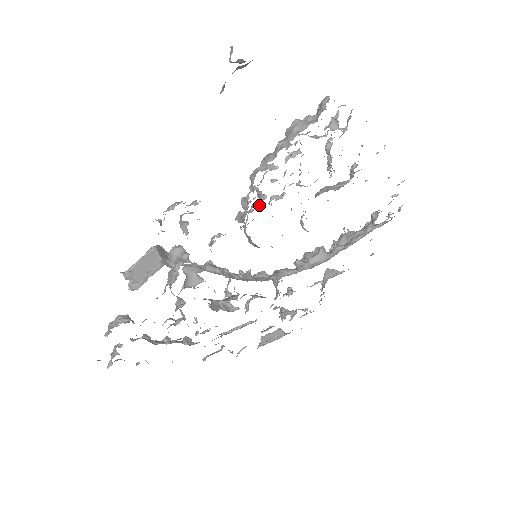
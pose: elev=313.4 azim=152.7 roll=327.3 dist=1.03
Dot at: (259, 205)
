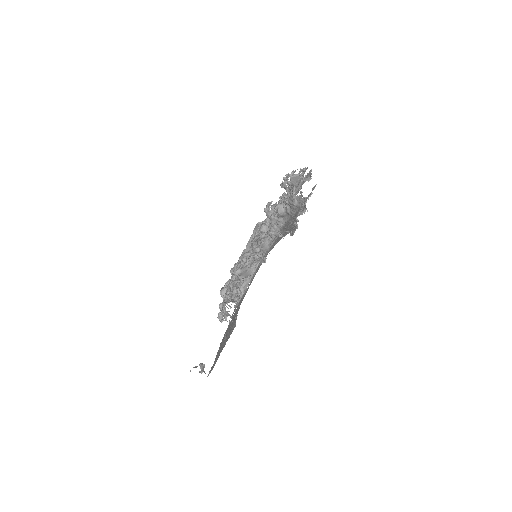
Dot at: occluded
